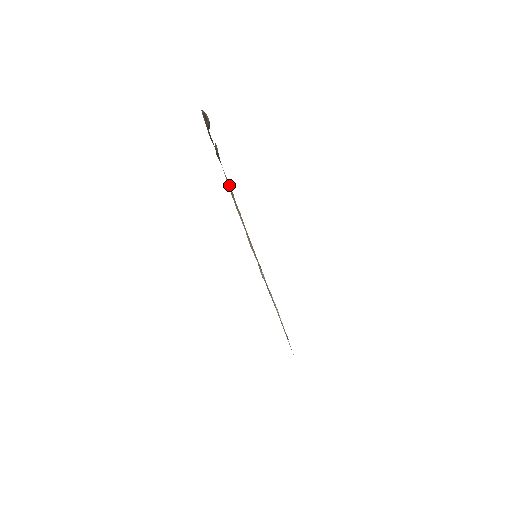
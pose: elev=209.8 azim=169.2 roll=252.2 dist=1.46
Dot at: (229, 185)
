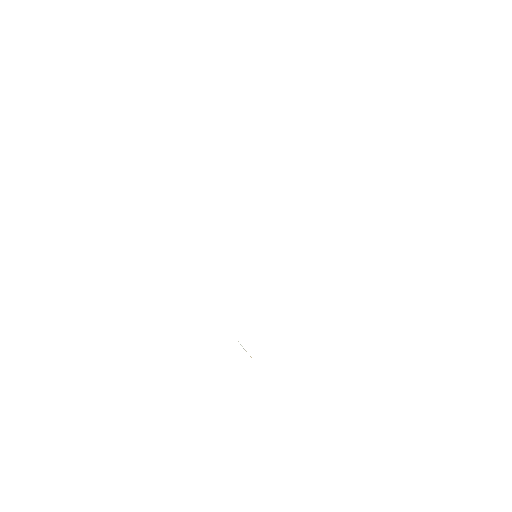
Dot at: occluded
